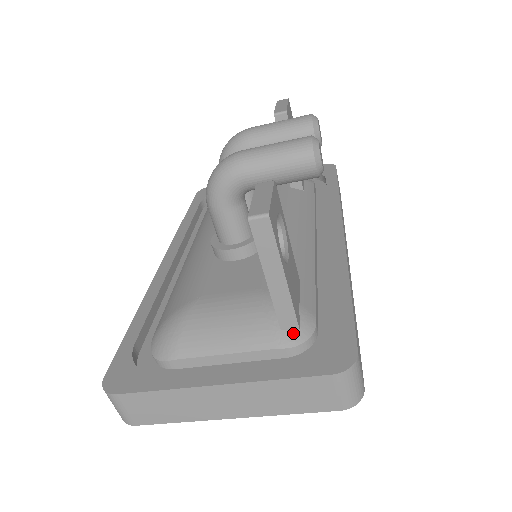
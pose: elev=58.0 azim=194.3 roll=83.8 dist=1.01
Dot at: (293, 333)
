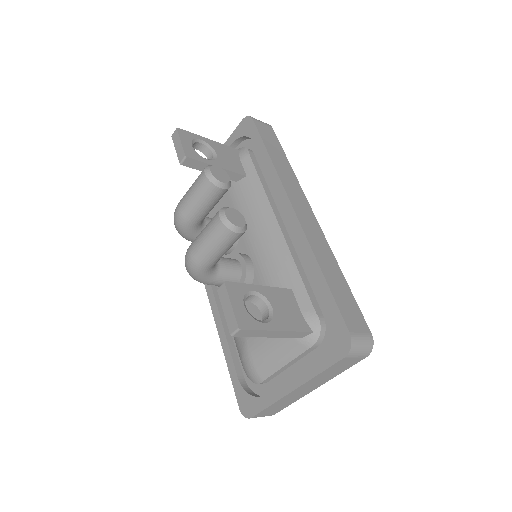
Dot at: (309, 335)
